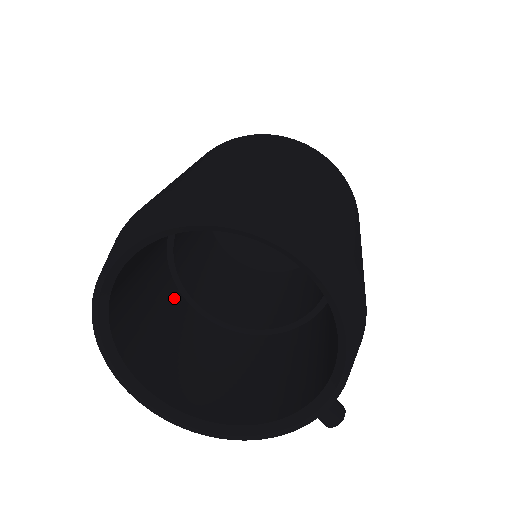
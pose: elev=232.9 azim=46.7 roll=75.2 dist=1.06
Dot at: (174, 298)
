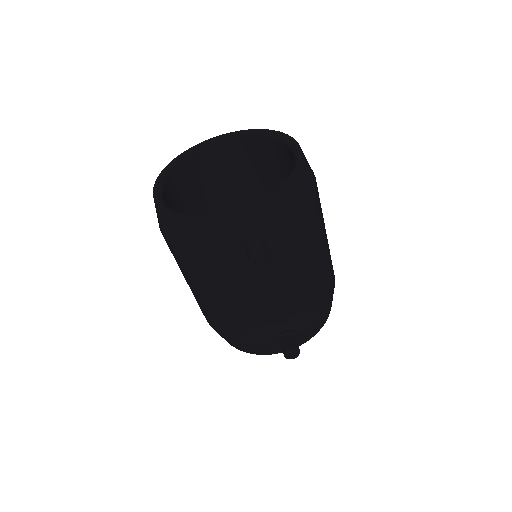
Dot at: occluded
